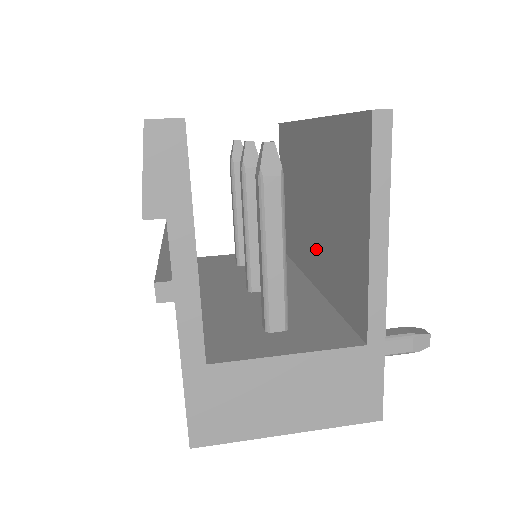
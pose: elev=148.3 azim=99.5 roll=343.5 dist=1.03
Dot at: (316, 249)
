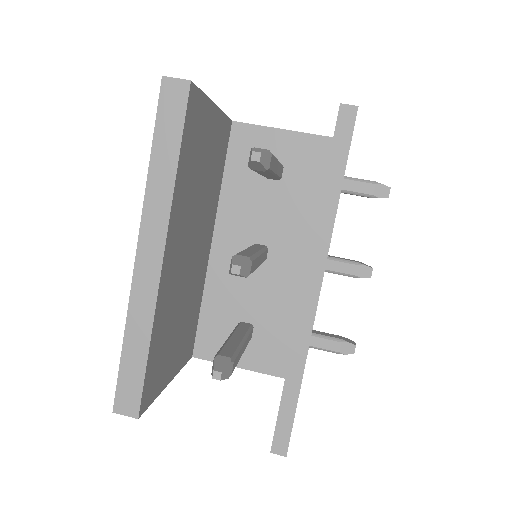
Dot at: occluded
